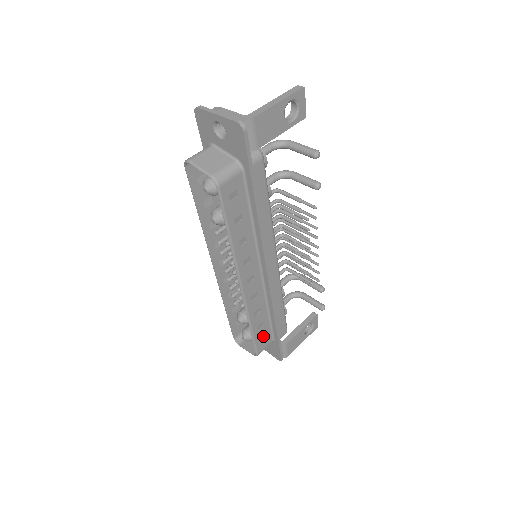
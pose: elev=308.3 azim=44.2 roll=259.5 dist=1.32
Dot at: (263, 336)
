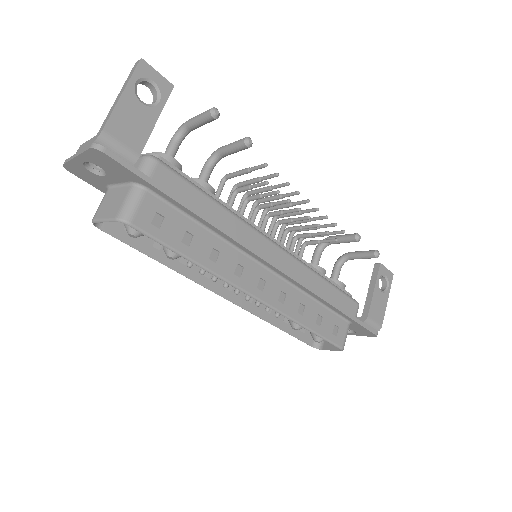
Dot at: (332, 327)
